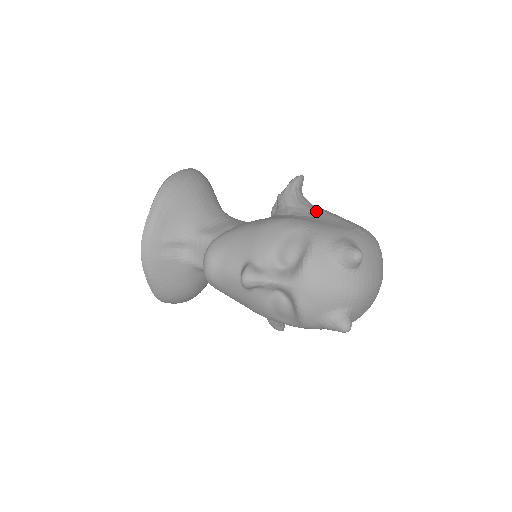
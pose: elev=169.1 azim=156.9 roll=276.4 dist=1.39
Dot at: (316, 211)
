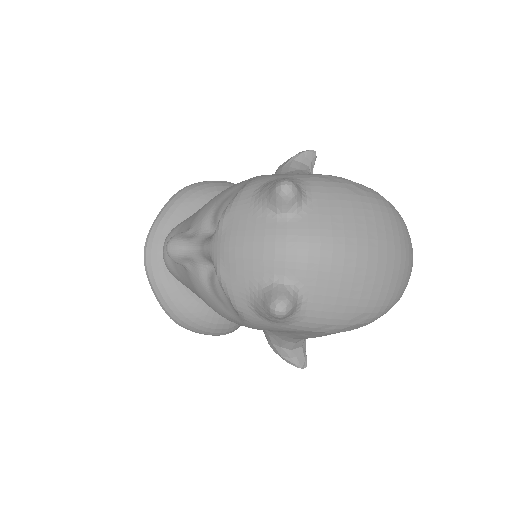
Dot at: occluded
